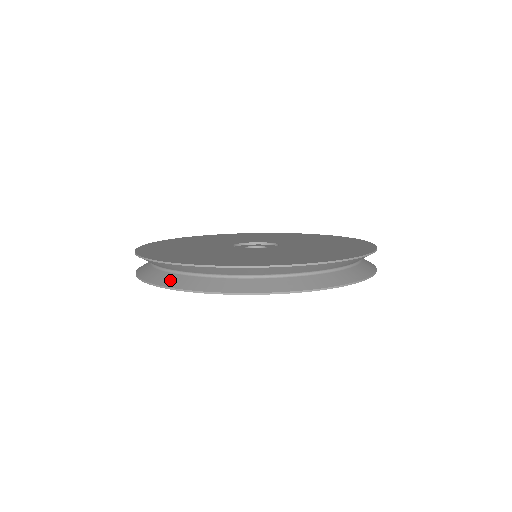
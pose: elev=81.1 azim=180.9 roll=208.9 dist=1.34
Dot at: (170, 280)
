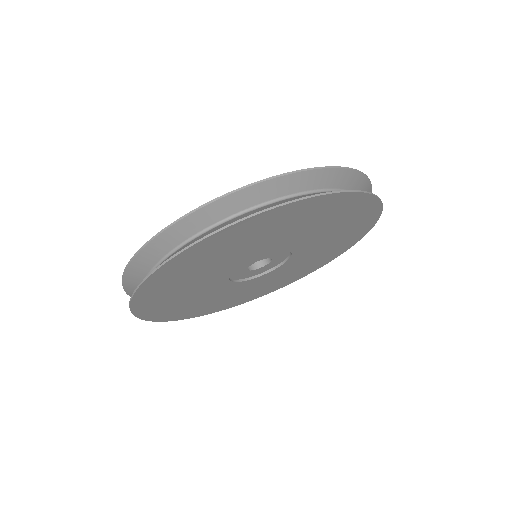
Dot at: (297, 197)
